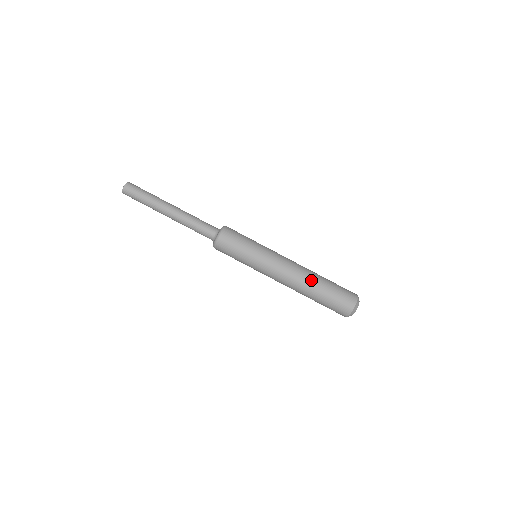
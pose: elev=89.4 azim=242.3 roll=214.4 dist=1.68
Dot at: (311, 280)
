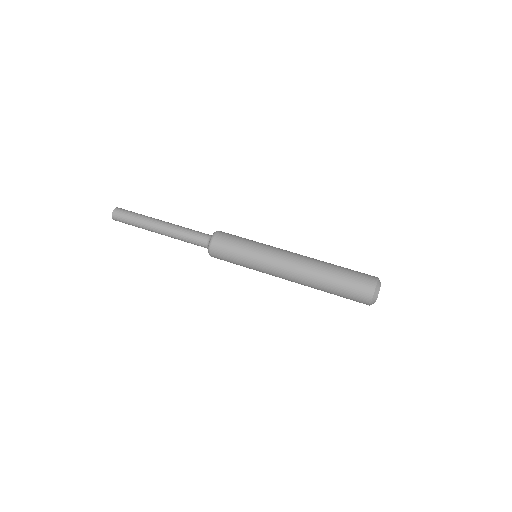
Dot at: (321, 262)
